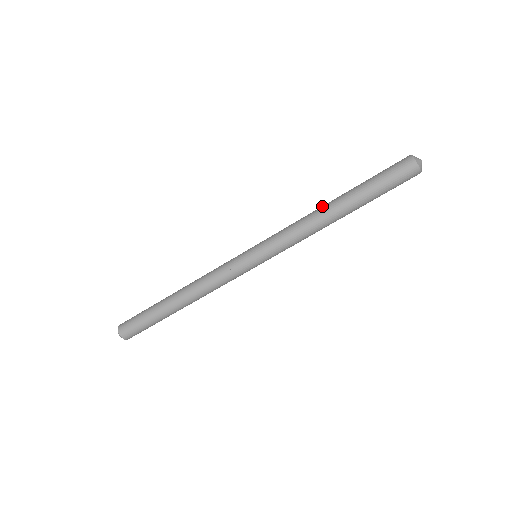
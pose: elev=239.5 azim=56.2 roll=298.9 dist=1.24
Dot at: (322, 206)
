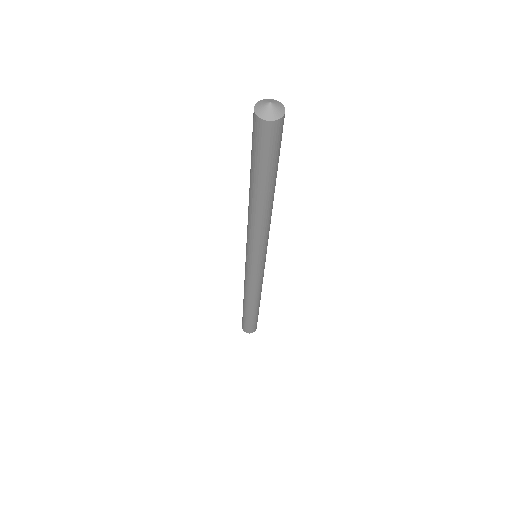
Dot at: occluded
